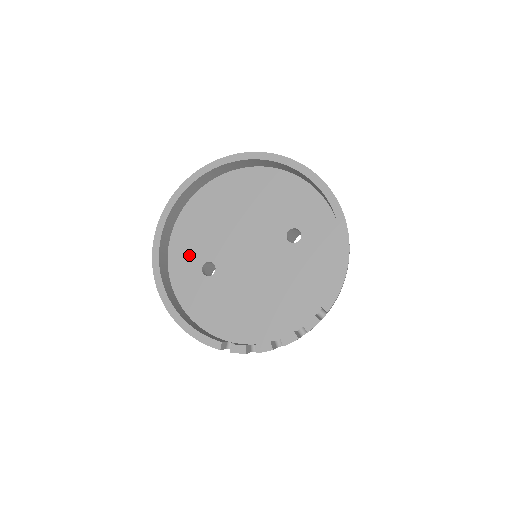
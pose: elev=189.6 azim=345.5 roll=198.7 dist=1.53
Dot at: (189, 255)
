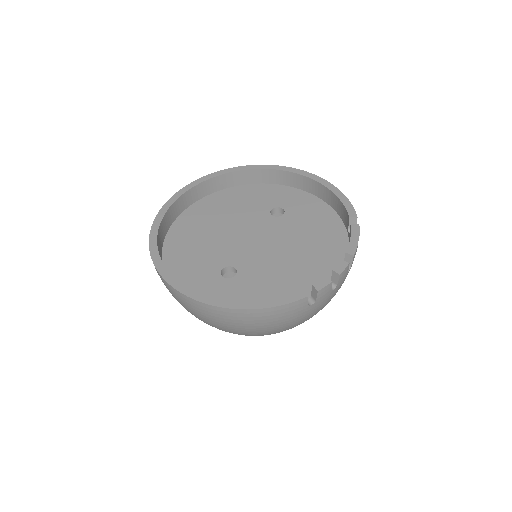
Dot at: (200, 276)
